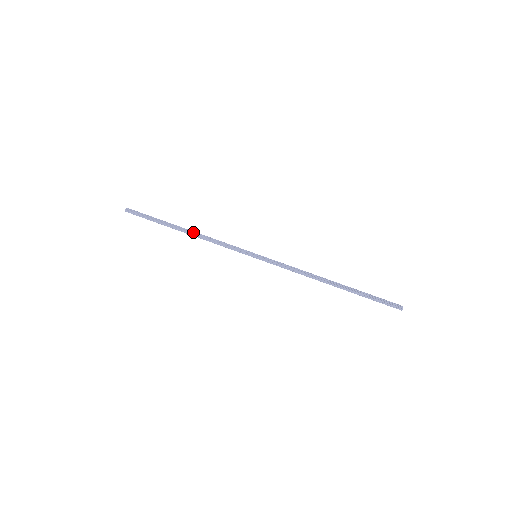
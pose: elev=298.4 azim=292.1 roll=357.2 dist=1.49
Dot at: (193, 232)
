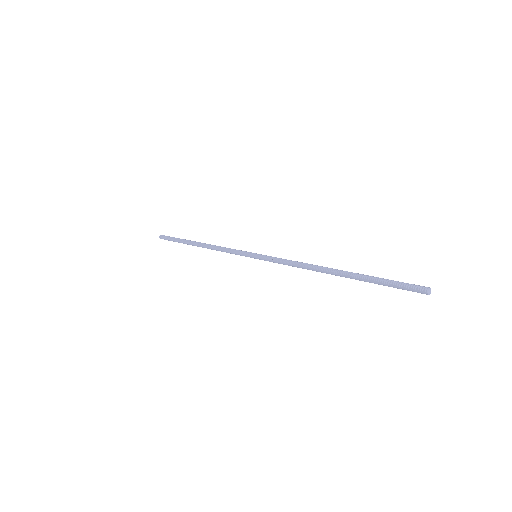
Dot at: (204, 244)
